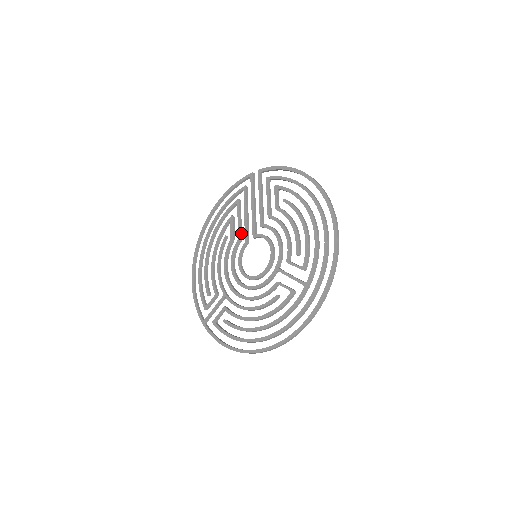
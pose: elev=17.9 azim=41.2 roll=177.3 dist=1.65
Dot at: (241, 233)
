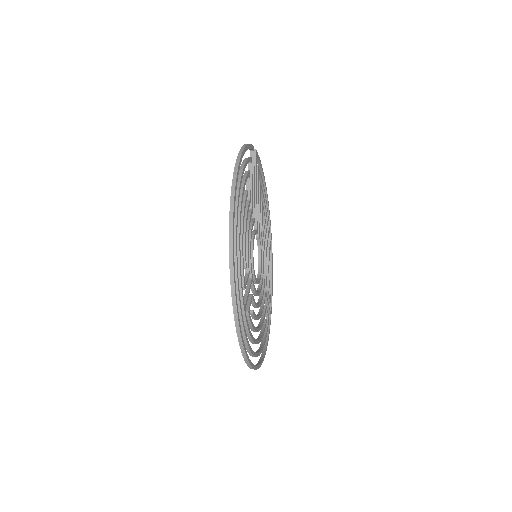
Dot at: (260, 224)
